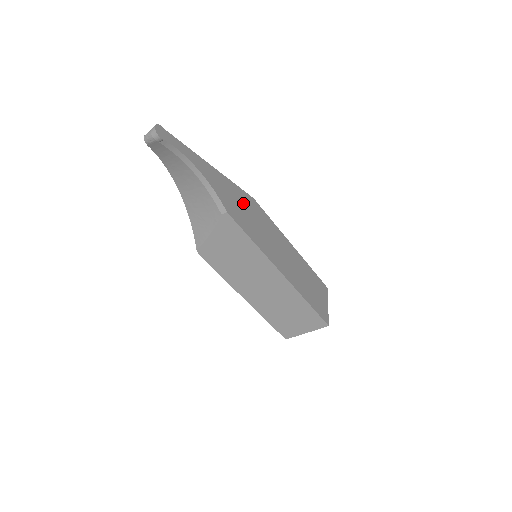
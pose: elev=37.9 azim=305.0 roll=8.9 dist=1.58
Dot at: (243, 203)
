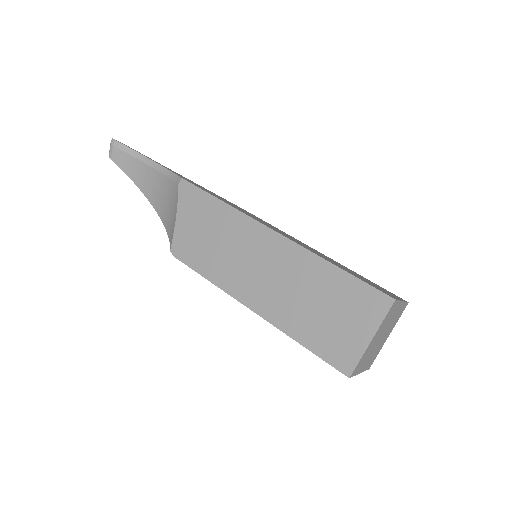
Dot at: occluded
